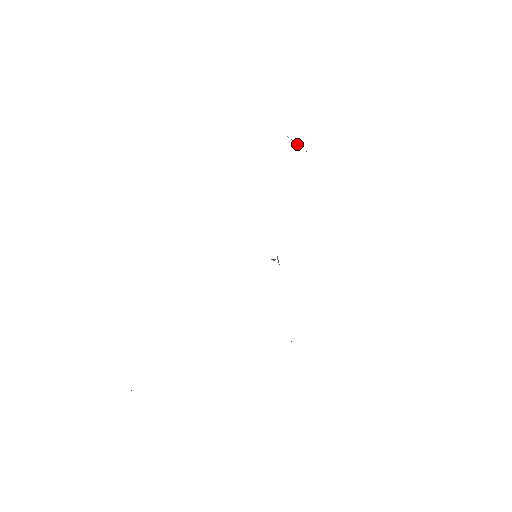
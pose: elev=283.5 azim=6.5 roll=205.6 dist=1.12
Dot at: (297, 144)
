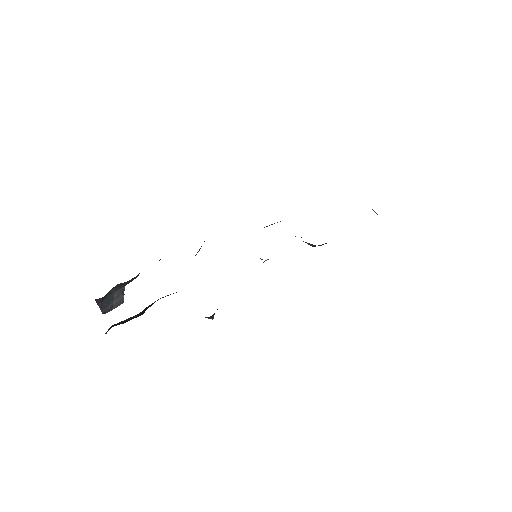
Dot at: (375, 212)
